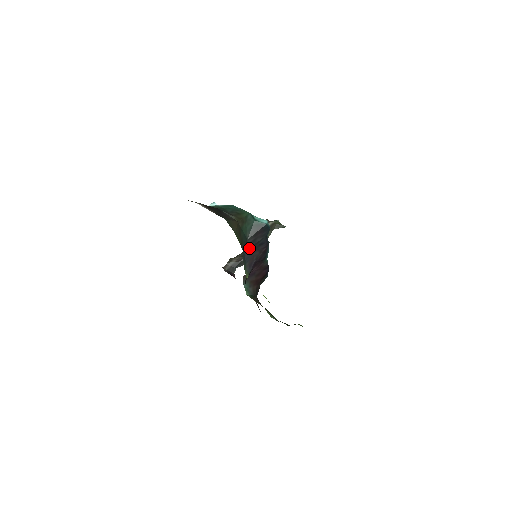
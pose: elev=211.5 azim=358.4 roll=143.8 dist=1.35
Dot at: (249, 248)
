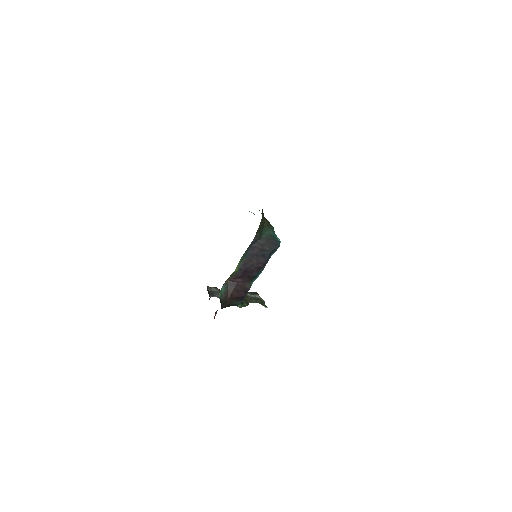
Dot at: (256, 248)
